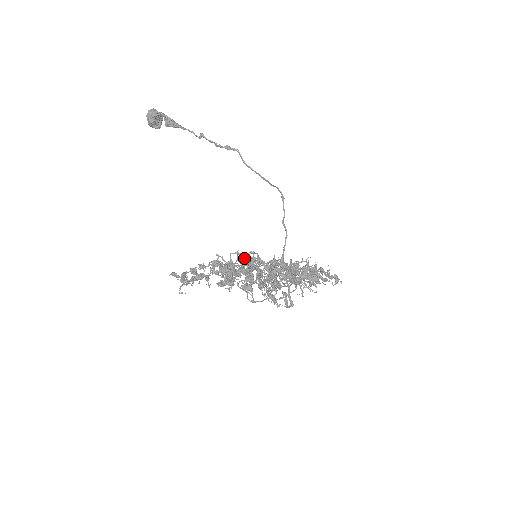
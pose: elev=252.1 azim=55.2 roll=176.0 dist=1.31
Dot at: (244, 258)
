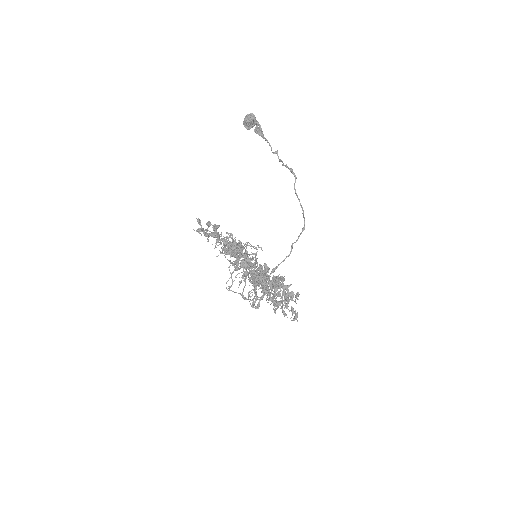
Dot at: occluded
